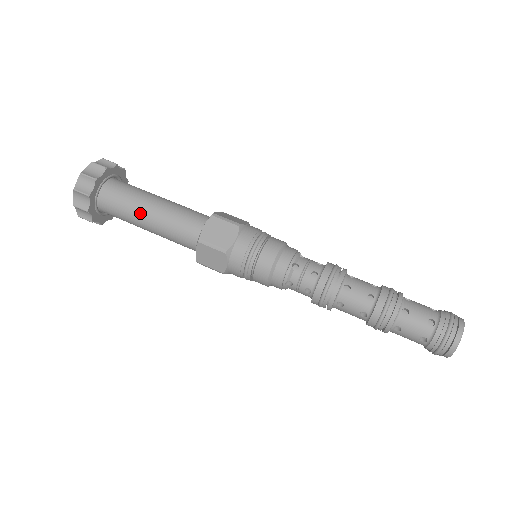
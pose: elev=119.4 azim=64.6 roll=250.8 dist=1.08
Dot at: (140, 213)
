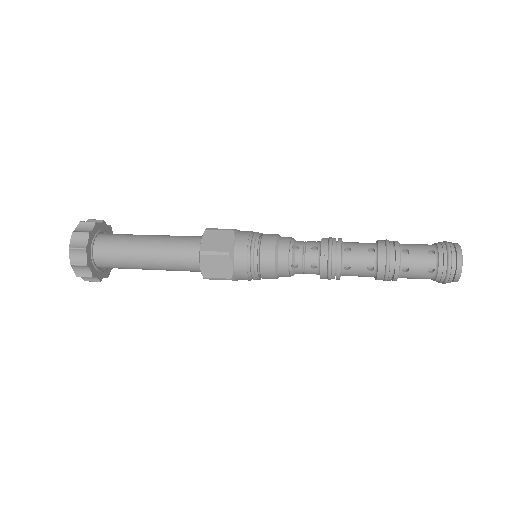
Dot at: (137, 251)
